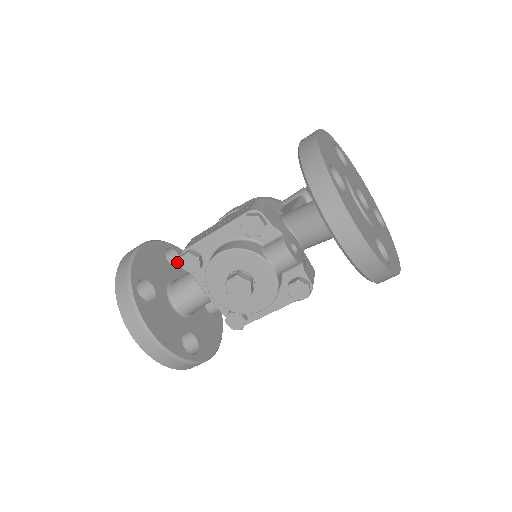
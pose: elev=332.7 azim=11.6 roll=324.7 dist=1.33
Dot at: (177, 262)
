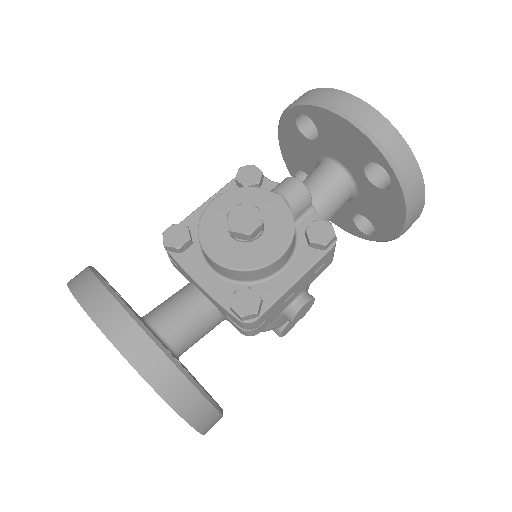
Dot at: occluded
